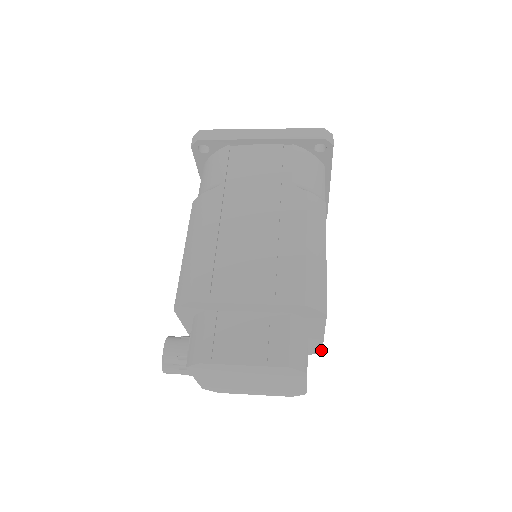
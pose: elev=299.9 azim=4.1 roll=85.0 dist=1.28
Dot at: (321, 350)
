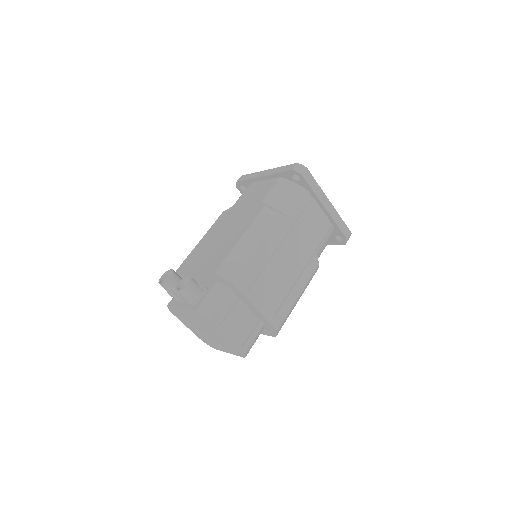
Dot at: occluded
